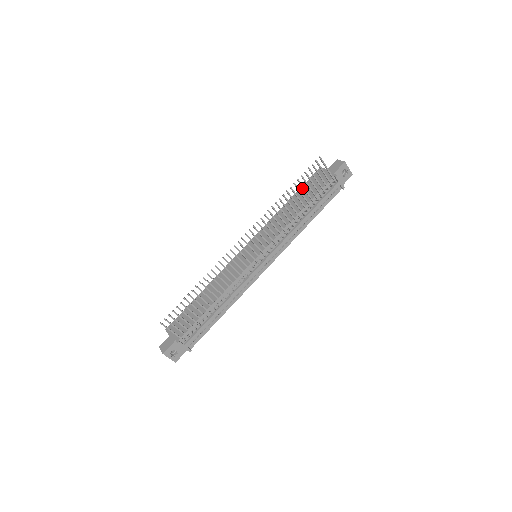
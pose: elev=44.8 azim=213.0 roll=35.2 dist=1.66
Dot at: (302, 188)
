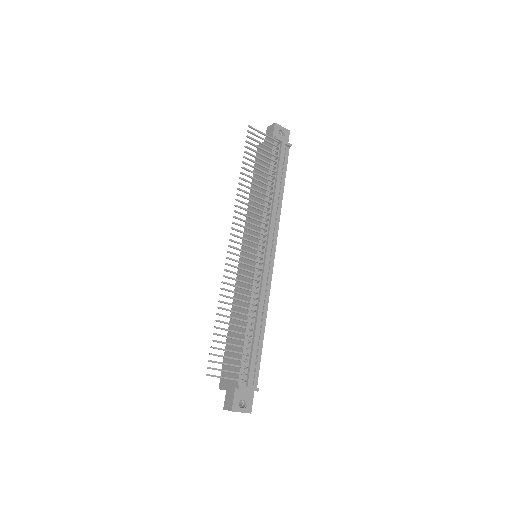
Dot at: occluded
